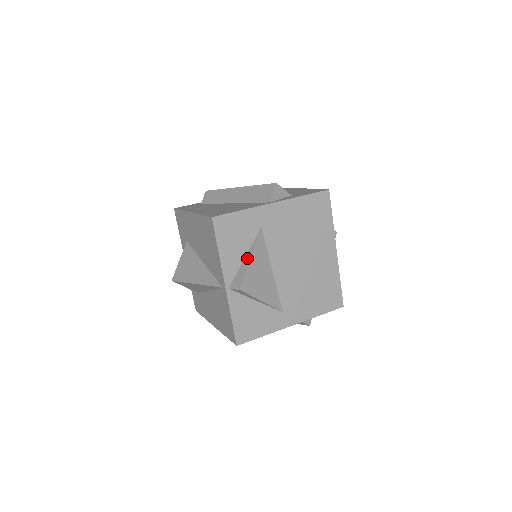
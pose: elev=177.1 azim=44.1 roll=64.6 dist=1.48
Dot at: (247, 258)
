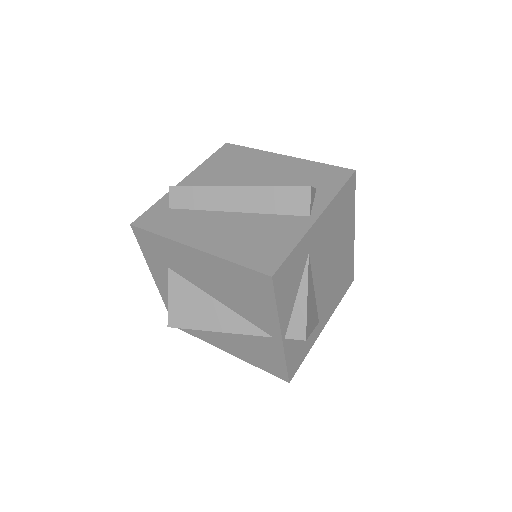
Dot at: (301, 298)
